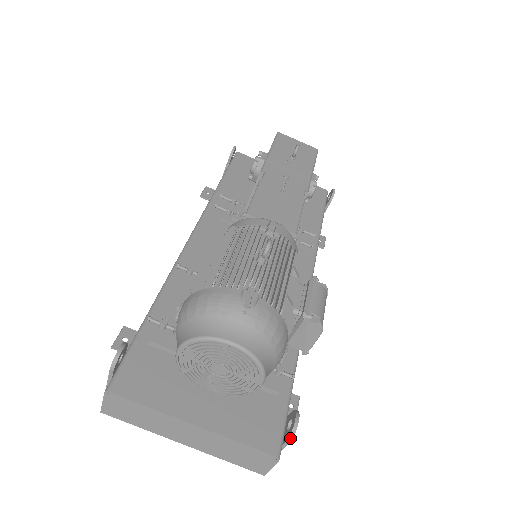
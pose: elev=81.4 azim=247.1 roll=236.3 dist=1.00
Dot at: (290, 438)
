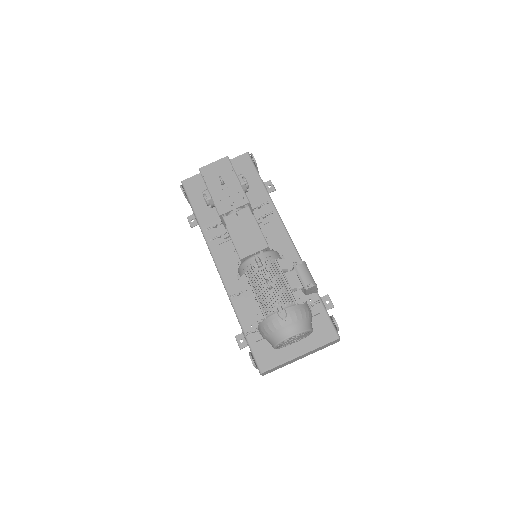
Dot at: (338, 329)
